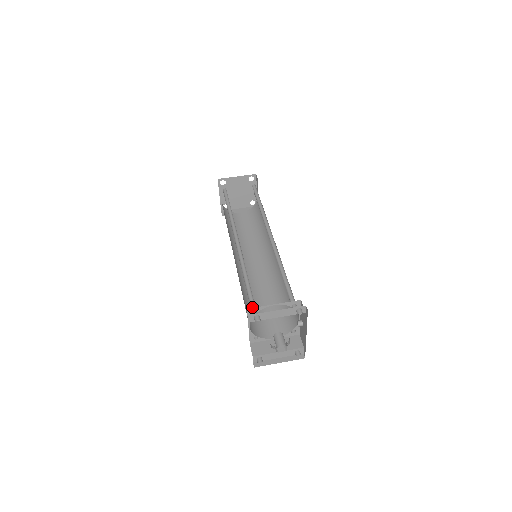
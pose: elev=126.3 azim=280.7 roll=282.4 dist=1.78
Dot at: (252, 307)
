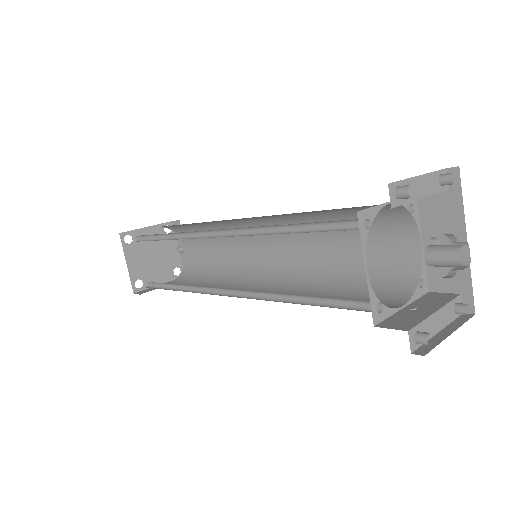
Dot at: occluded
